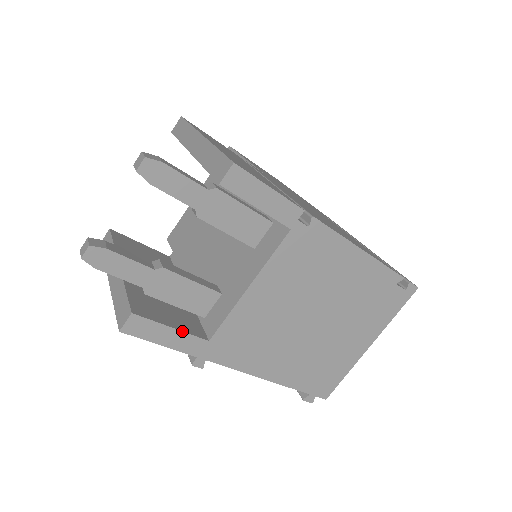
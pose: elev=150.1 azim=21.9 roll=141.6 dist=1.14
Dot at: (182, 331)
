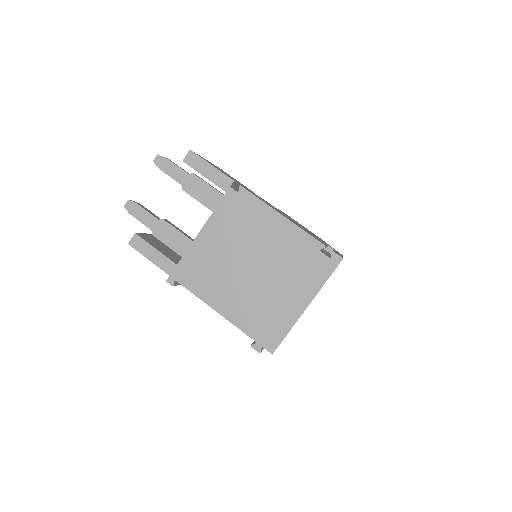
Dot at: (161, 253)
